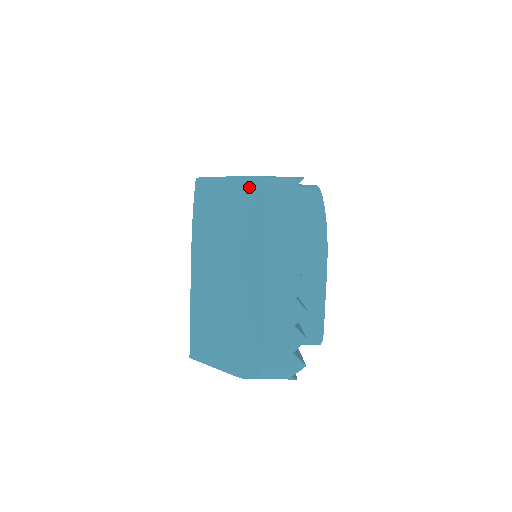
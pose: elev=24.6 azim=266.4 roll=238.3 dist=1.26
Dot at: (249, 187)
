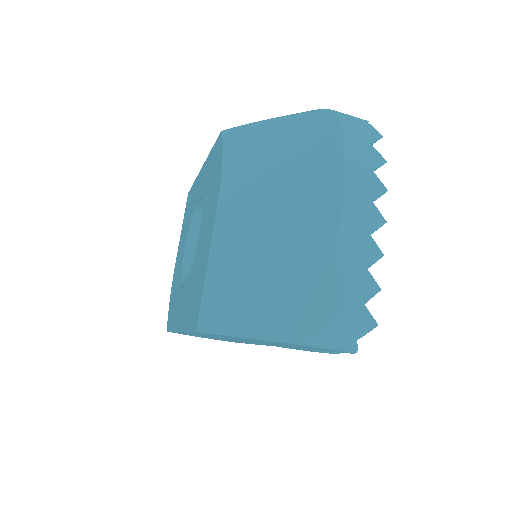
Dot at: (309, 119)
